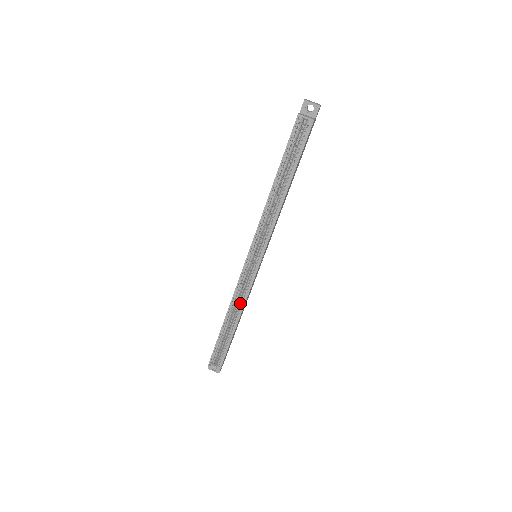
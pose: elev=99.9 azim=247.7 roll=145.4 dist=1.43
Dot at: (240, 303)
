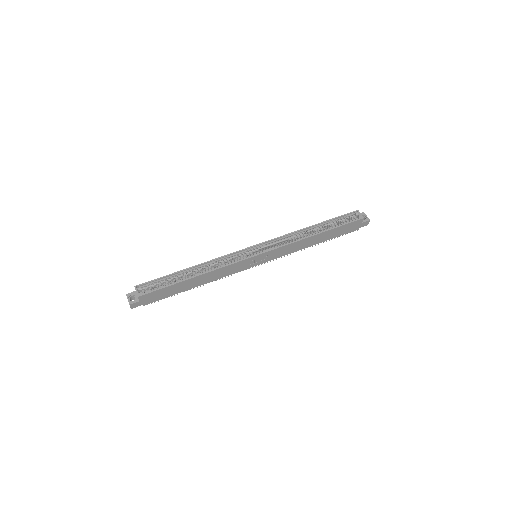
Dot at: (216, 267)
